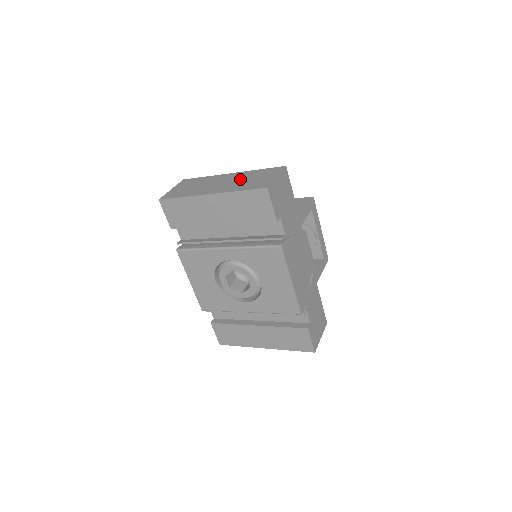
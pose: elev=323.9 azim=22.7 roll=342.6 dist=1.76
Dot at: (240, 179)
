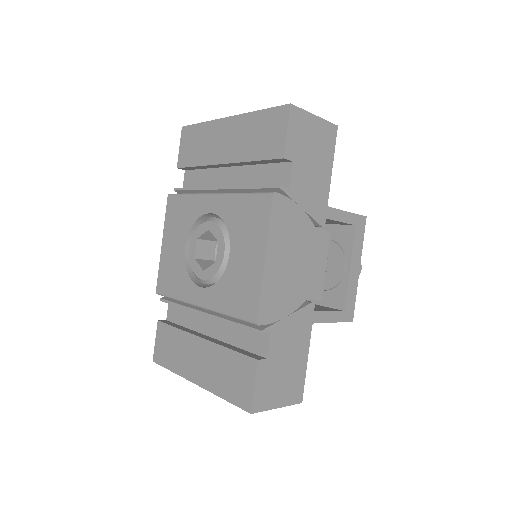
Dot at: occluded
